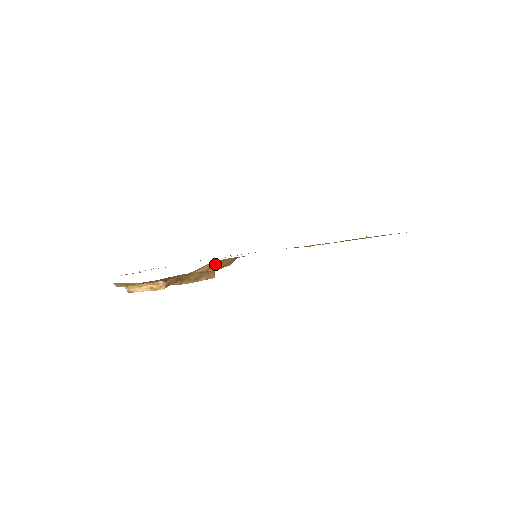
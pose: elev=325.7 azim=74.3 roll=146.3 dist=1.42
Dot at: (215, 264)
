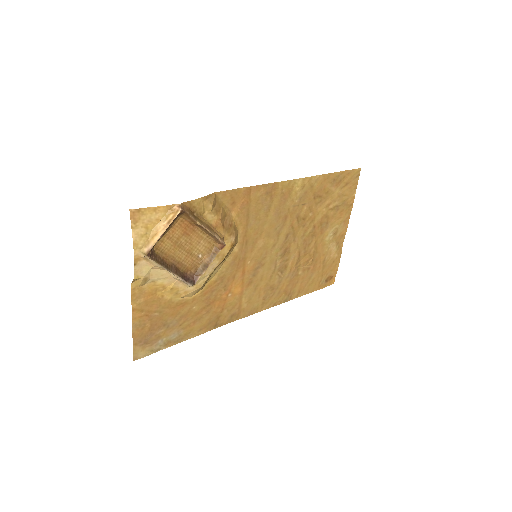
Dot at: (218, 207)
